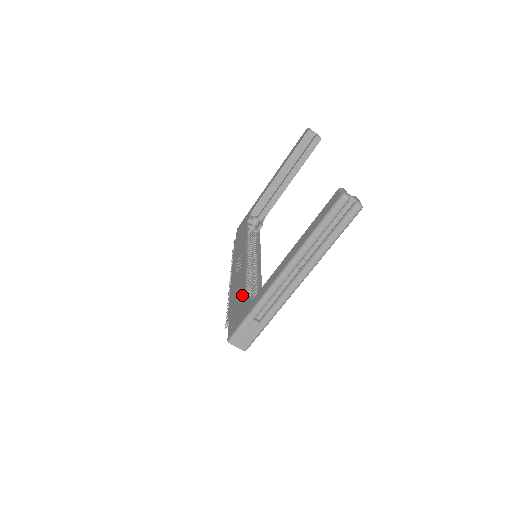
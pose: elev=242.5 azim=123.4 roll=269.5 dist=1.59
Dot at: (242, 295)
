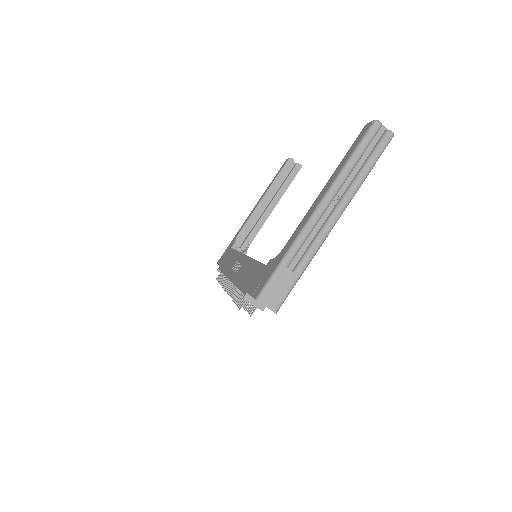
Dot at: (259, 266)
